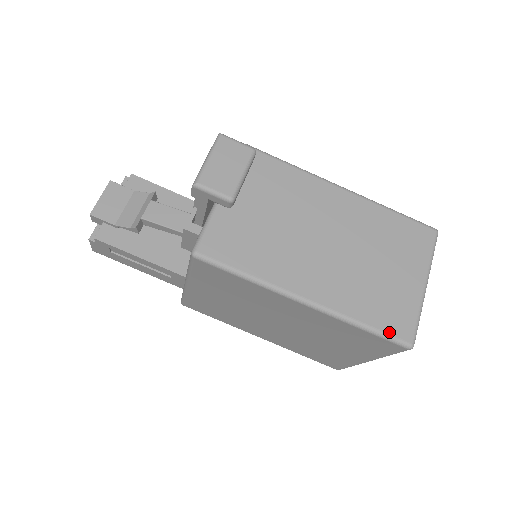
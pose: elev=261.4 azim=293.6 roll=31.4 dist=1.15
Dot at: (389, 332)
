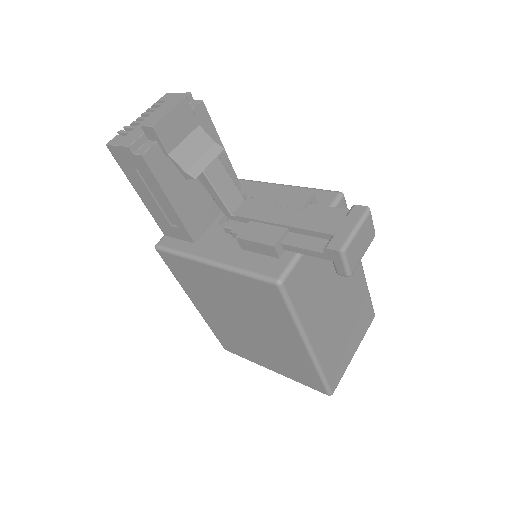
Dot at: (330, 383)
